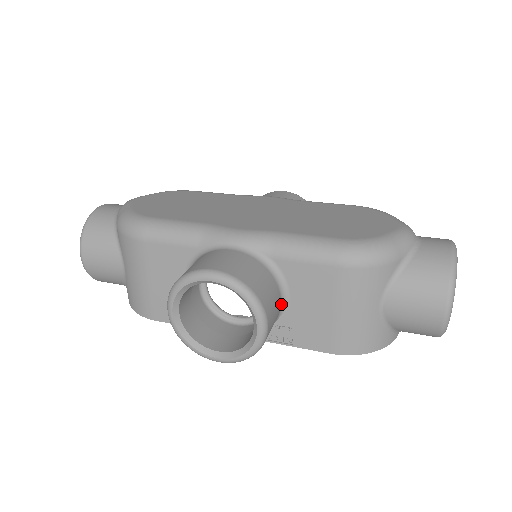
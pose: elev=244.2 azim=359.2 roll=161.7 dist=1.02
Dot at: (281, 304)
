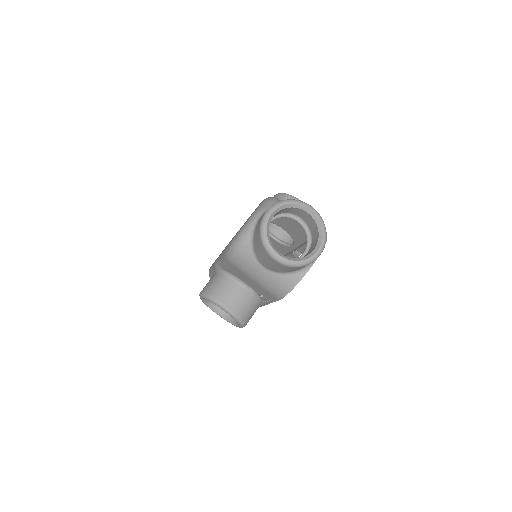
Dot at: (244, 287)
